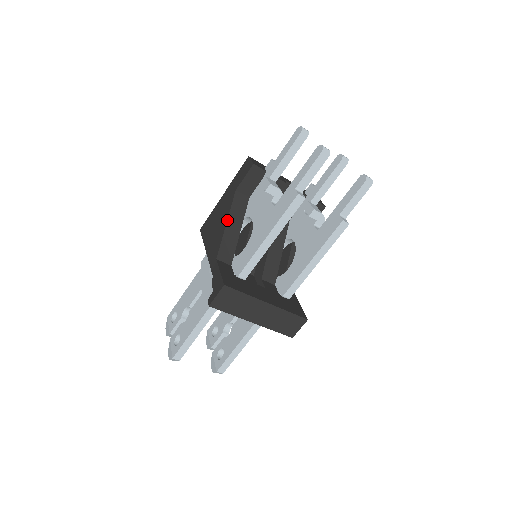
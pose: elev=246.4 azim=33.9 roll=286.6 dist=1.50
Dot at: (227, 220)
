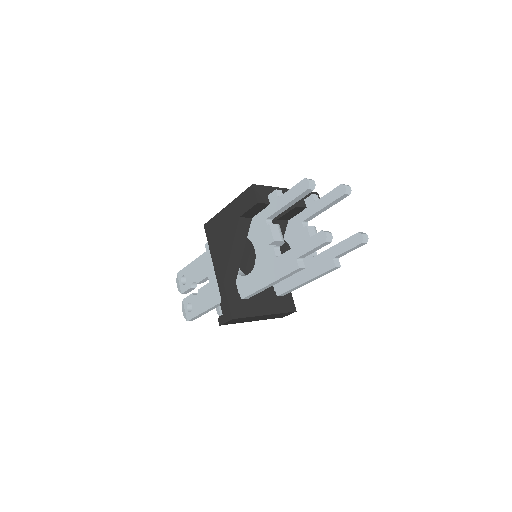
Dot at: (232, 247)
